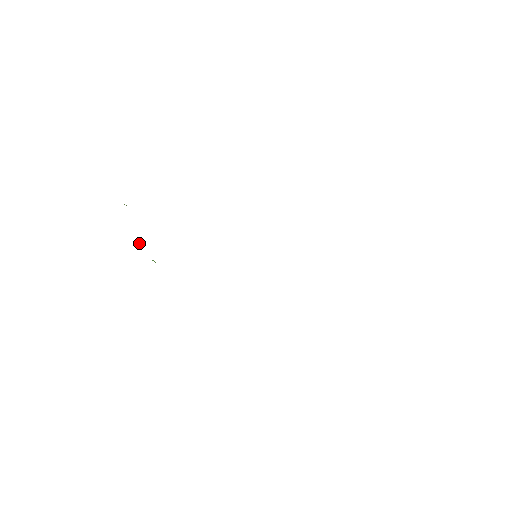
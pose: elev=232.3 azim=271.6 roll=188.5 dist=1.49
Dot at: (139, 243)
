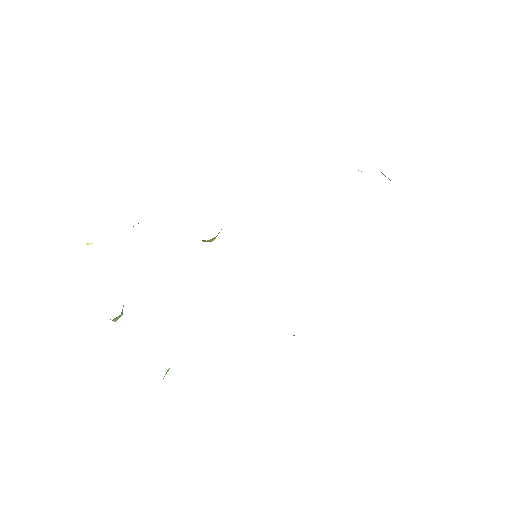
Dot at: occluded
